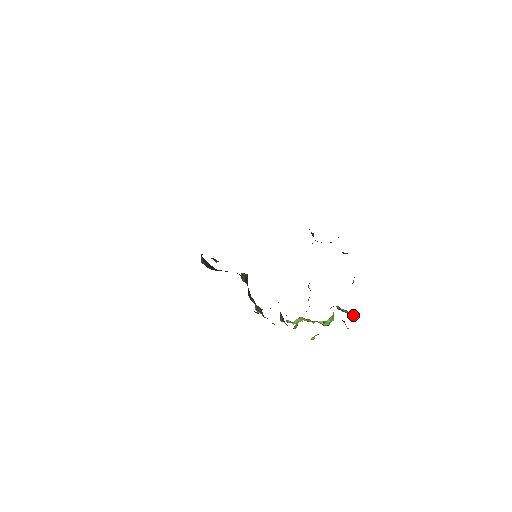
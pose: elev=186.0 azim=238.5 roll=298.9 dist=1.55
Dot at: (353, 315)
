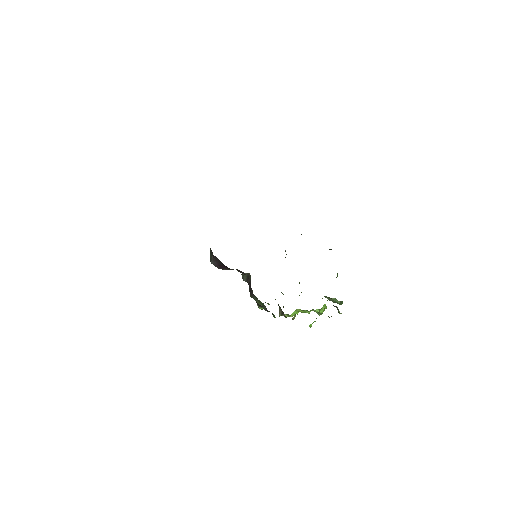
Dot at: (341, 304)
